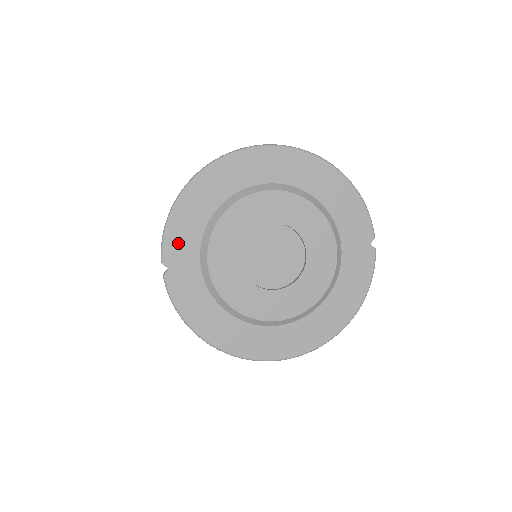
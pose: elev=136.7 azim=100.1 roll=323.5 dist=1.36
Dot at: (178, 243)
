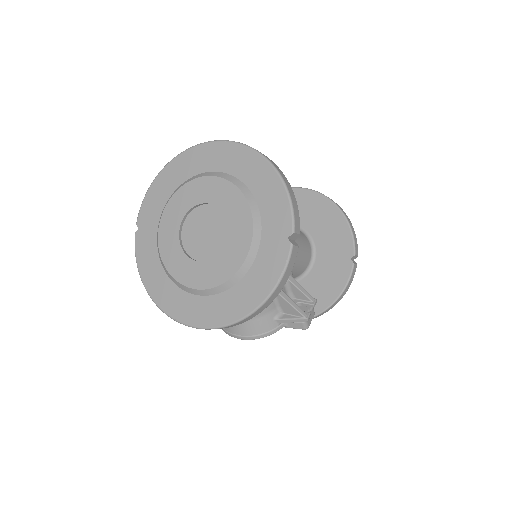
Dot at: (148, 210)
